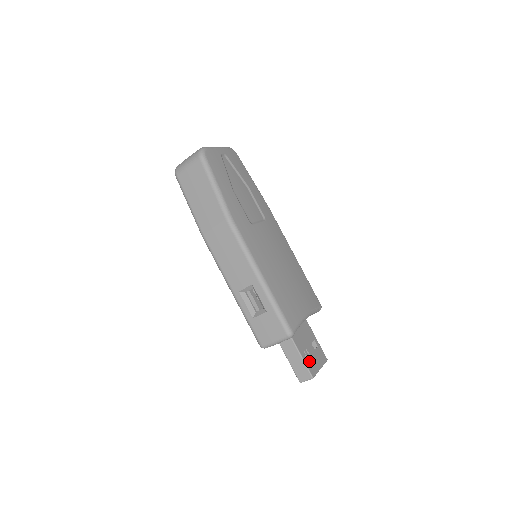
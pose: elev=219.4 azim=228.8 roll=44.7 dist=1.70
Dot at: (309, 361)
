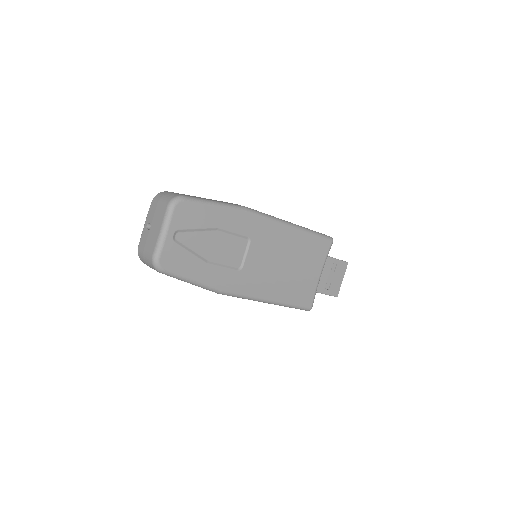
Dot at: (331, 289)
